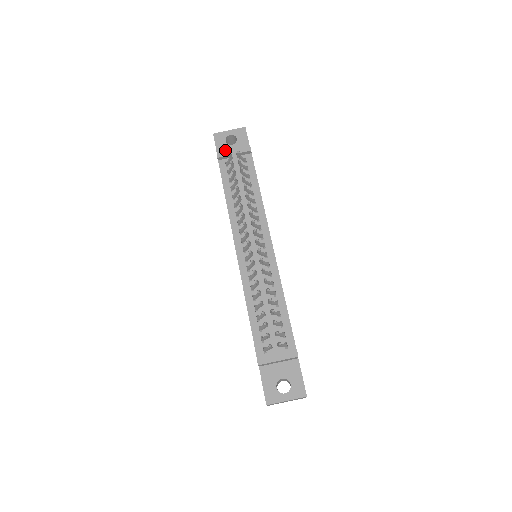
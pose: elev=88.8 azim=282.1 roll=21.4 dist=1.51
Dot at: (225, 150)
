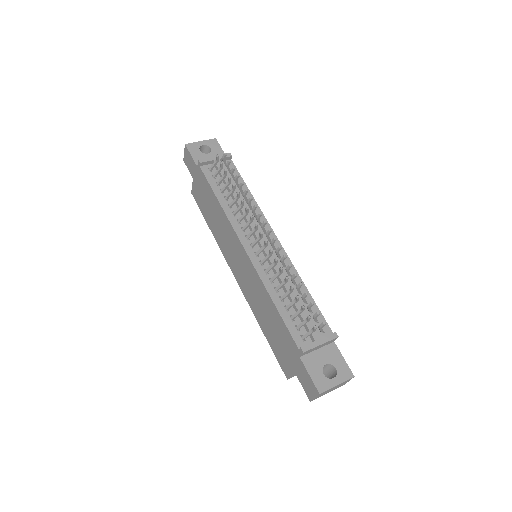
Dot at: (202, 158)
